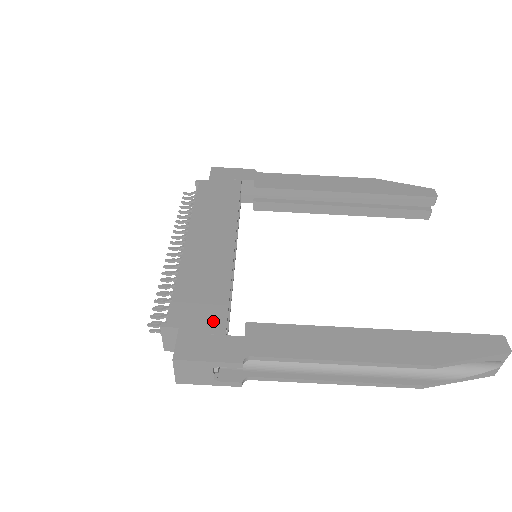
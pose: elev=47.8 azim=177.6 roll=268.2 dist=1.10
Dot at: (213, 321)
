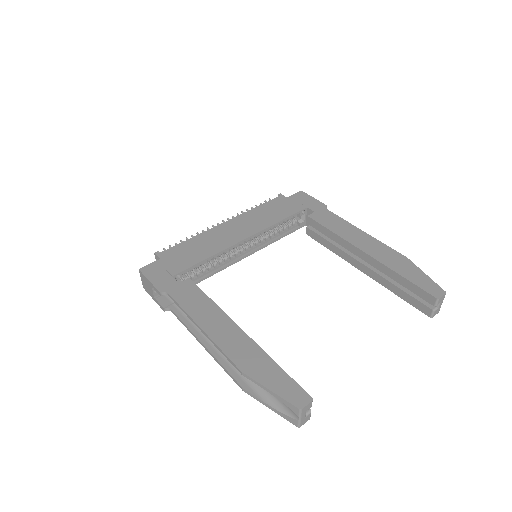
Dot at: (177, 267)
